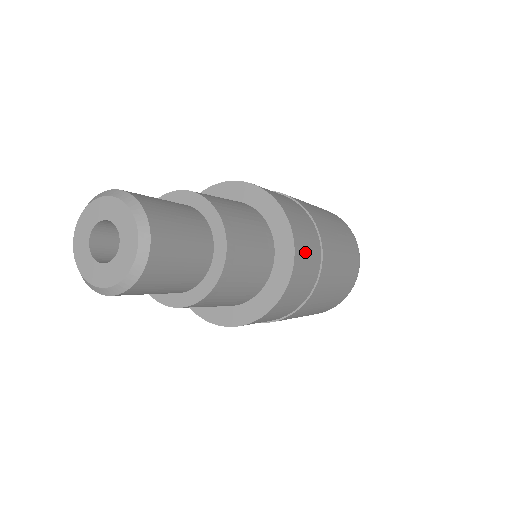
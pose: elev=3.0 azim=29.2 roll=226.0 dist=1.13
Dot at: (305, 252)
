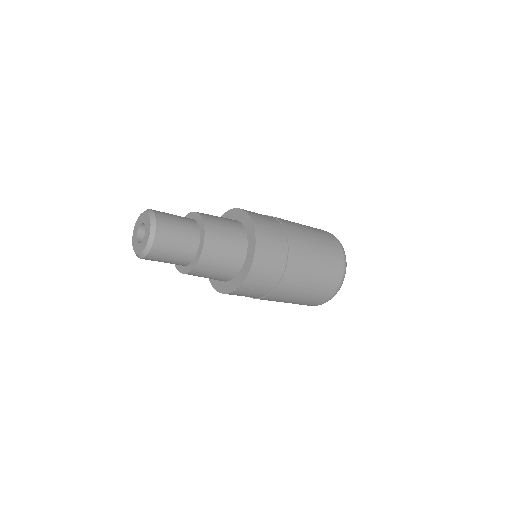
Dot at: (254, 285)
